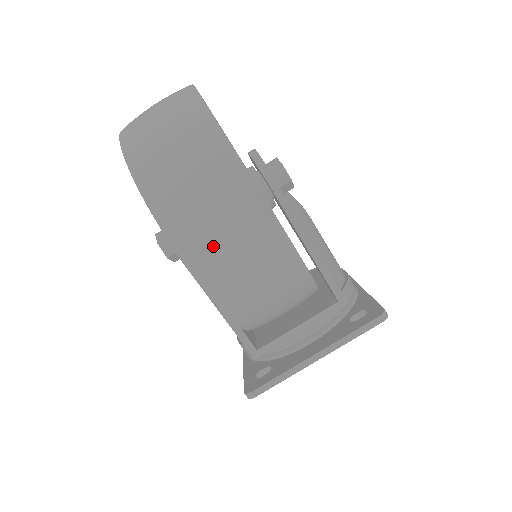
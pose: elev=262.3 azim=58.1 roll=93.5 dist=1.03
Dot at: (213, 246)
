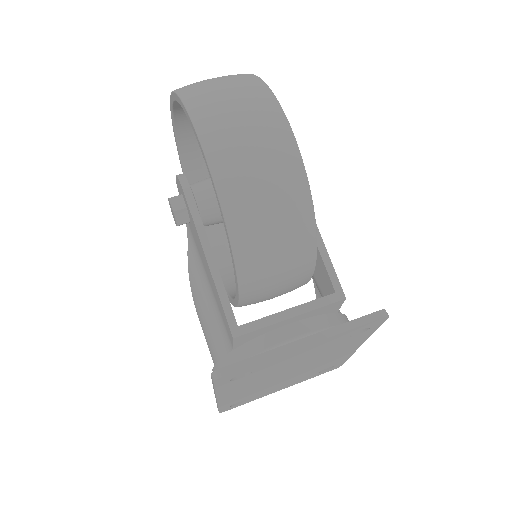
Dot at: (229, 128)
